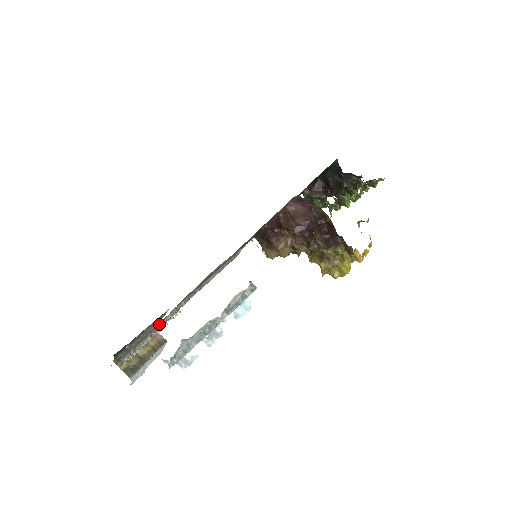
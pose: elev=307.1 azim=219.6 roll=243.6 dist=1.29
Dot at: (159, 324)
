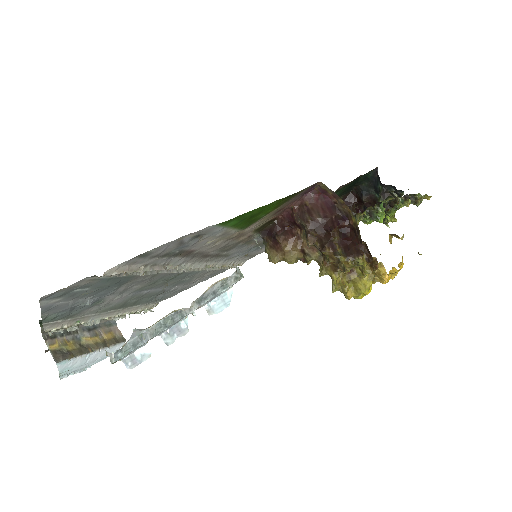
Dot at: (101, 283)
